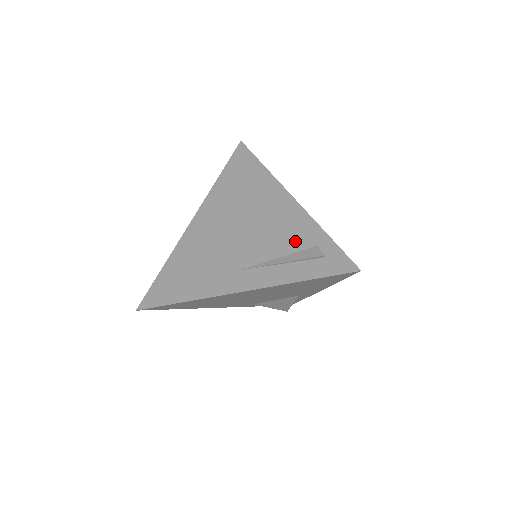
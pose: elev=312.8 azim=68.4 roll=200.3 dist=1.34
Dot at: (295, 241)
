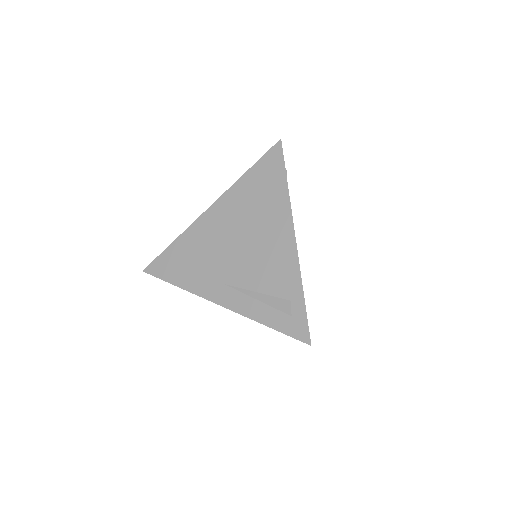
Dot at: (277, 285)
